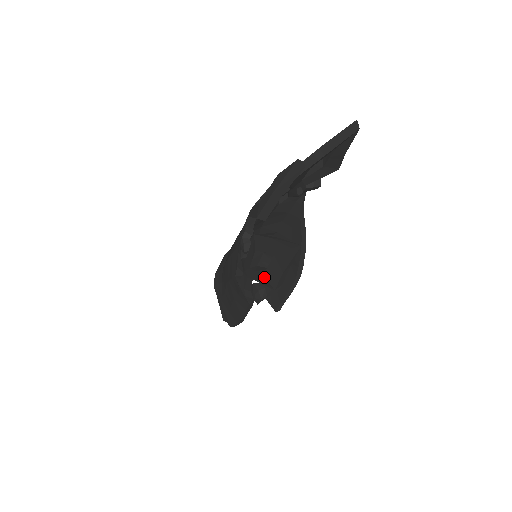
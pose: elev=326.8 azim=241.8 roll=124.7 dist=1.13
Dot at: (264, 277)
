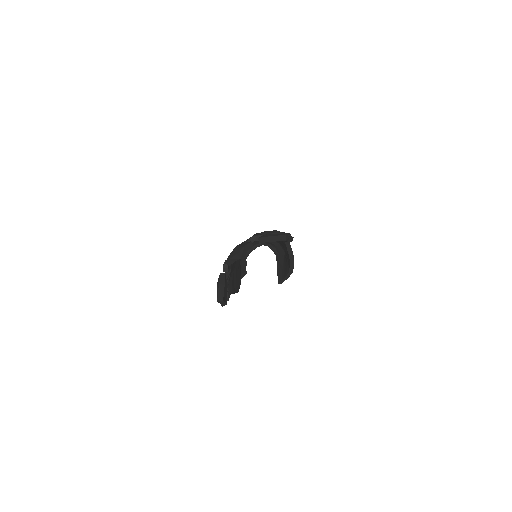
Dot at: occluded
